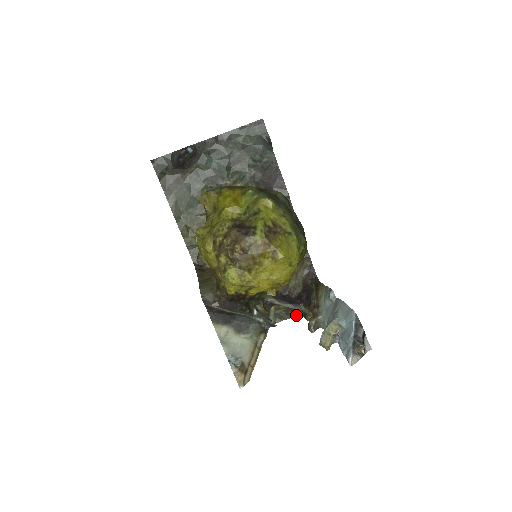
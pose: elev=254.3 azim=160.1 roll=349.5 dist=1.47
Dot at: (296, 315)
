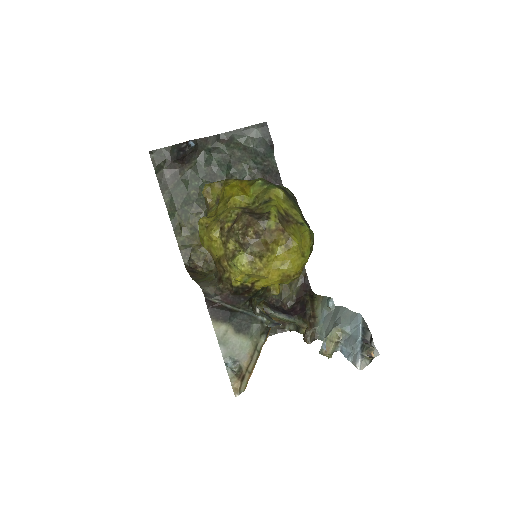
Dot at: (287, 329)
